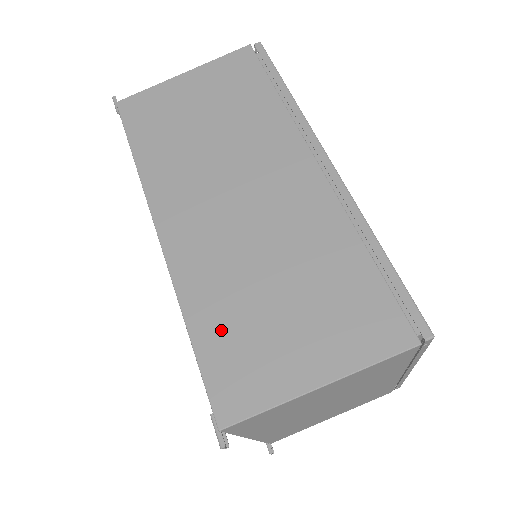
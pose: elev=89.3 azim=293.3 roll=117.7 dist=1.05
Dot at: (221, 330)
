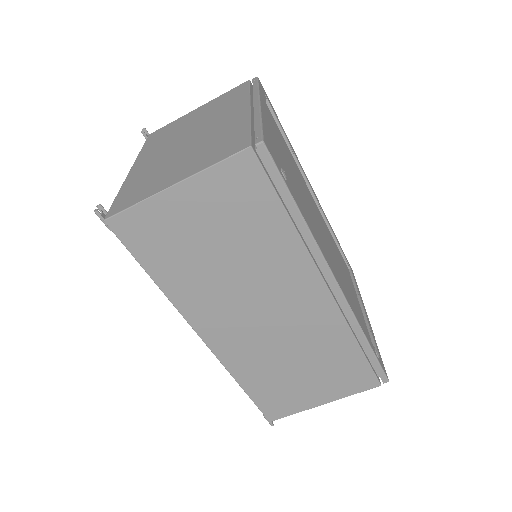
Dot at: (264, 387)
